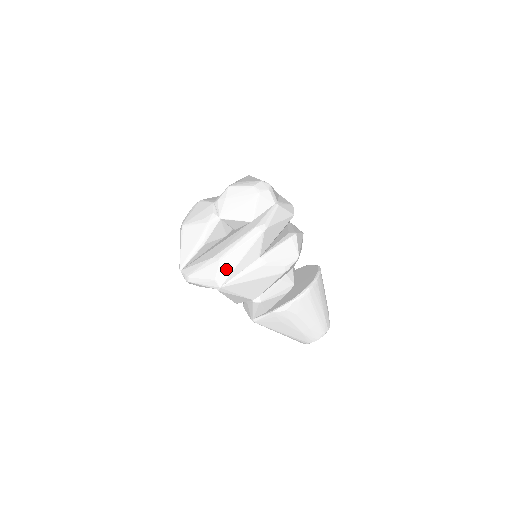
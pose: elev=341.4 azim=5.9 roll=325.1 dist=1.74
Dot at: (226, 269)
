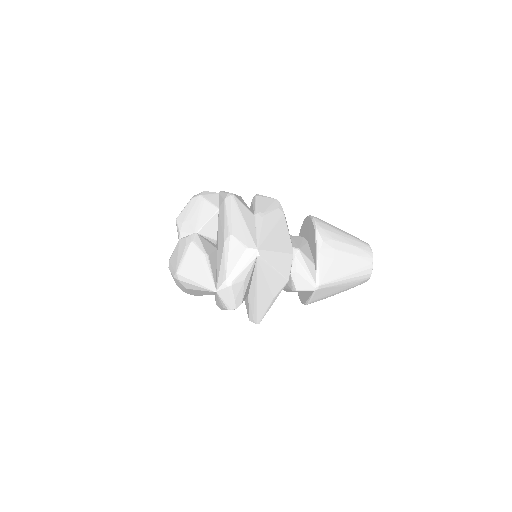
Dot at: (243, 235)
